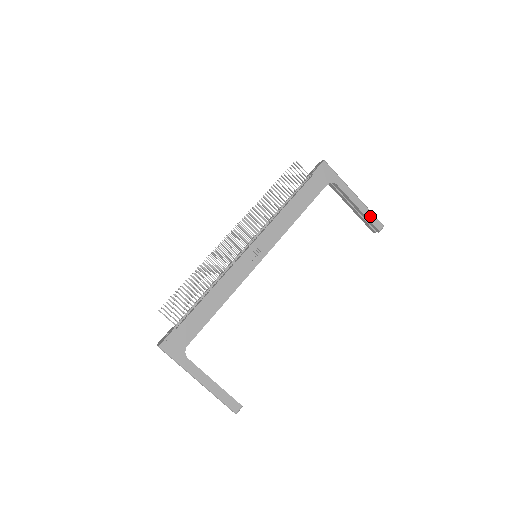
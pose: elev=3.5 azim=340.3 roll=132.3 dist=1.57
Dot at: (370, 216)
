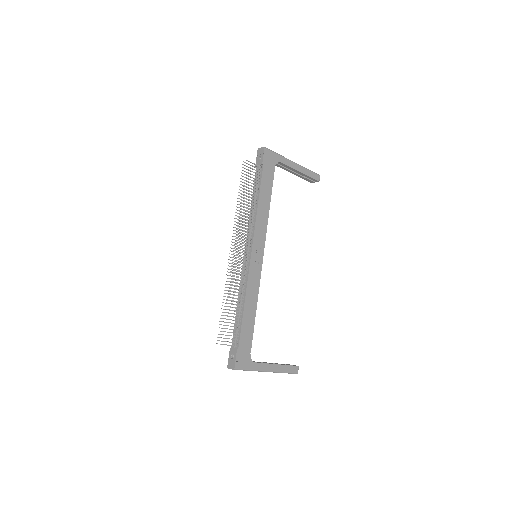
Dot at: (310, 174)
